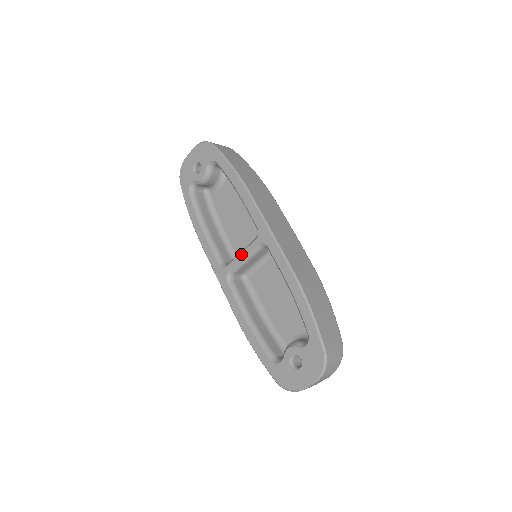
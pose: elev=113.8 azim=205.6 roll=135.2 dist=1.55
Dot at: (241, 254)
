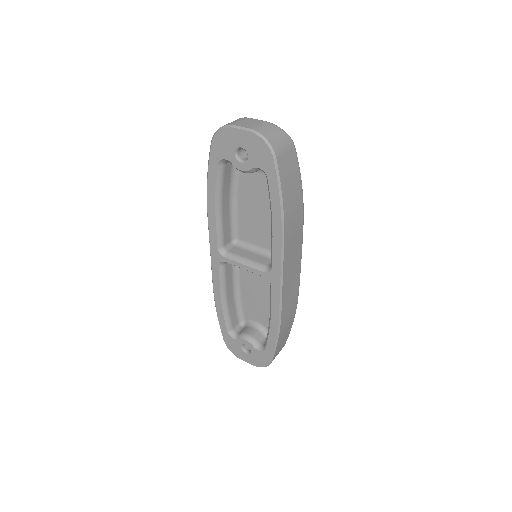
Dot at: (244, 266)
